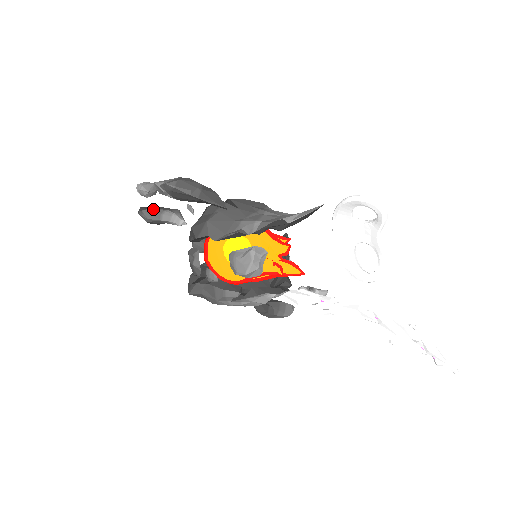
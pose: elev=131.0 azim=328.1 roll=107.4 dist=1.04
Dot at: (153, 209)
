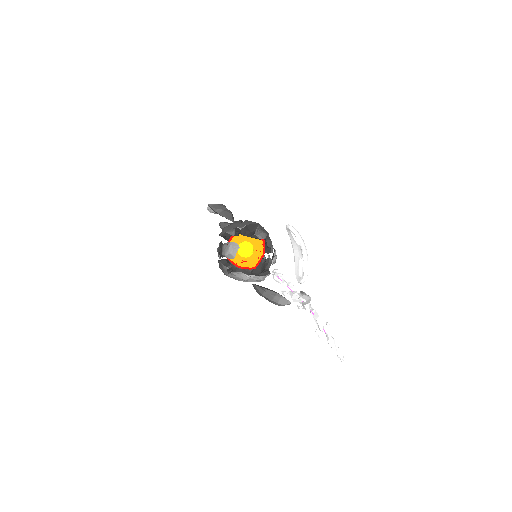
Dot at: (224, 223)
